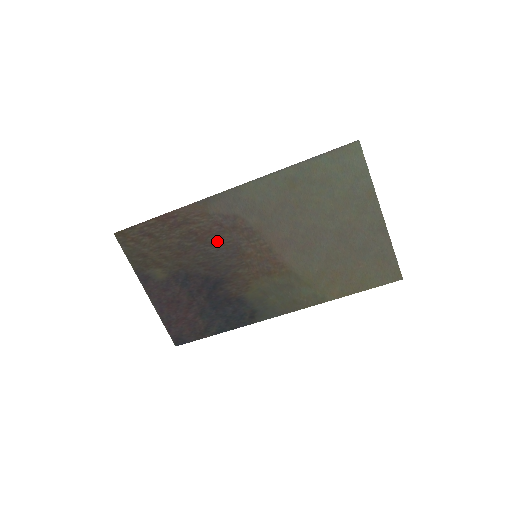
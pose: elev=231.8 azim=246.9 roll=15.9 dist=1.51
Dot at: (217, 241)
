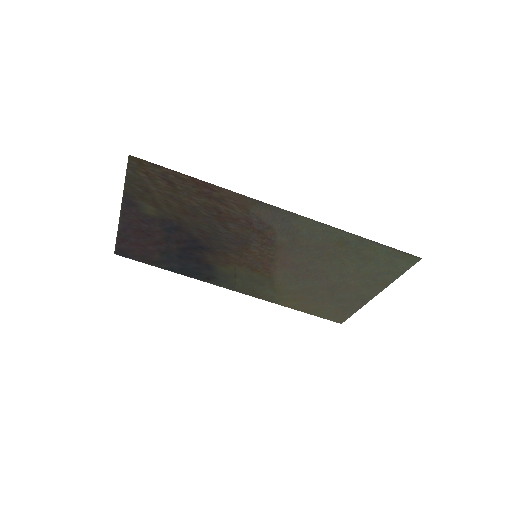
Dot at: (234, 228)
